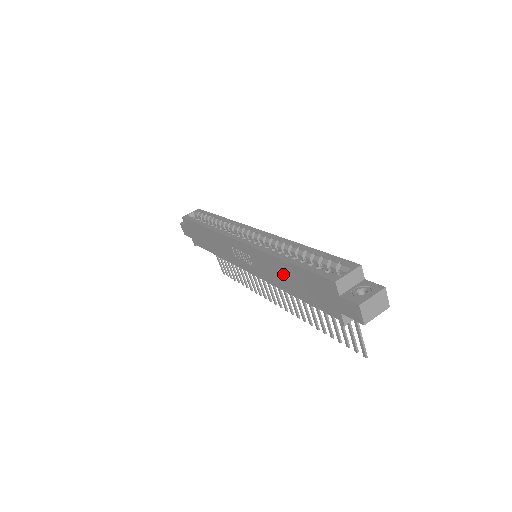
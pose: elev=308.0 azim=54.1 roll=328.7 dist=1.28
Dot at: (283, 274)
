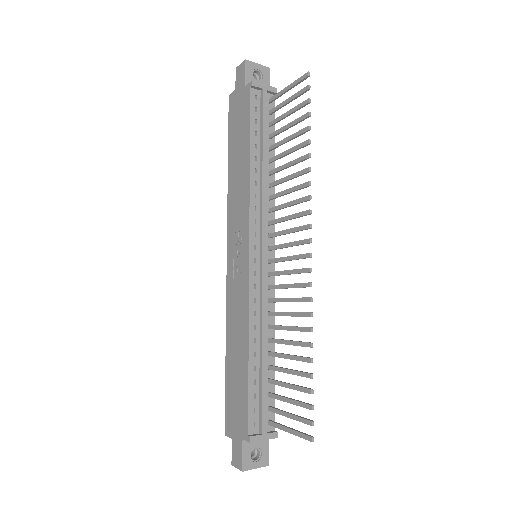
Dot at: (237, 170)
